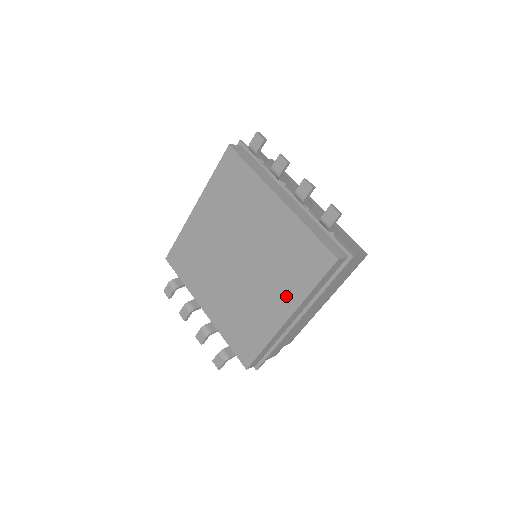
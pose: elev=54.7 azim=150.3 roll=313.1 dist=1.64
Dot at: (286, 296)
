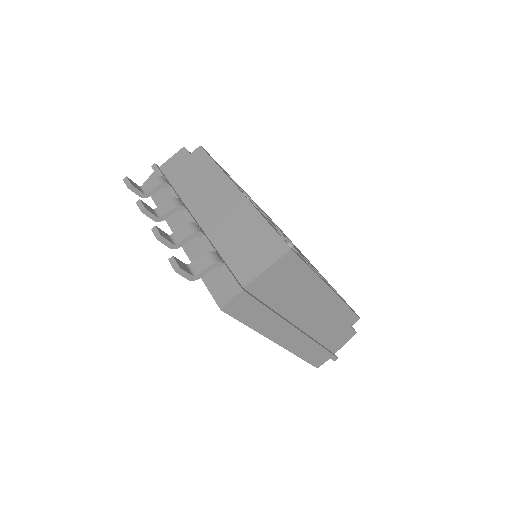
Dot at: occluded
